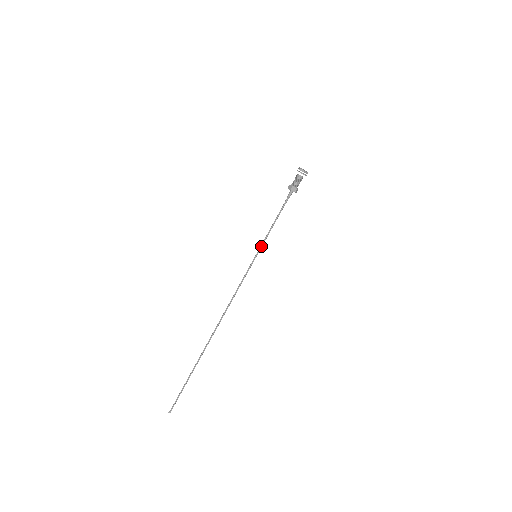
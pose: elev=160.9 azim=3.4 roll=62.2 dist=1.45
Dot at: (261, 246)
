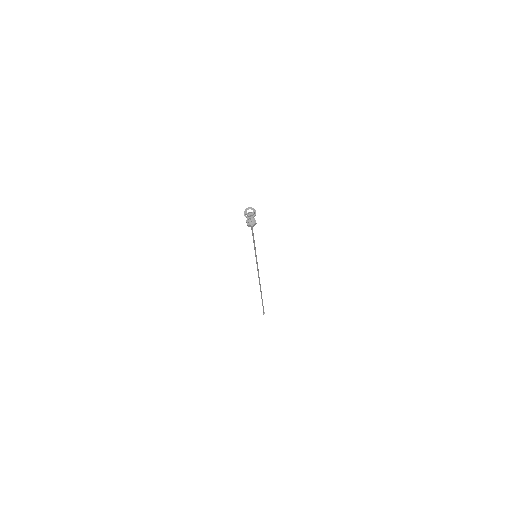
Dot at: (255, 252)
